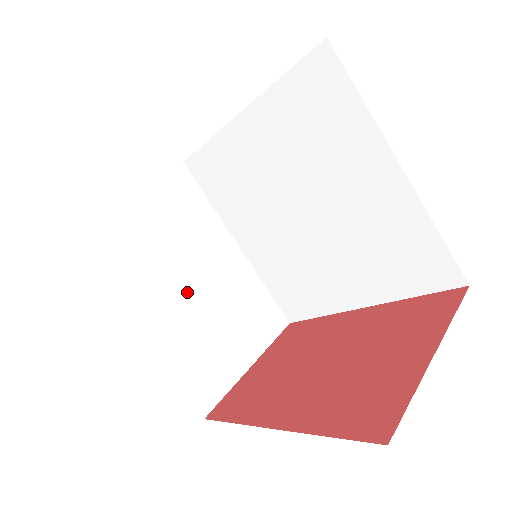
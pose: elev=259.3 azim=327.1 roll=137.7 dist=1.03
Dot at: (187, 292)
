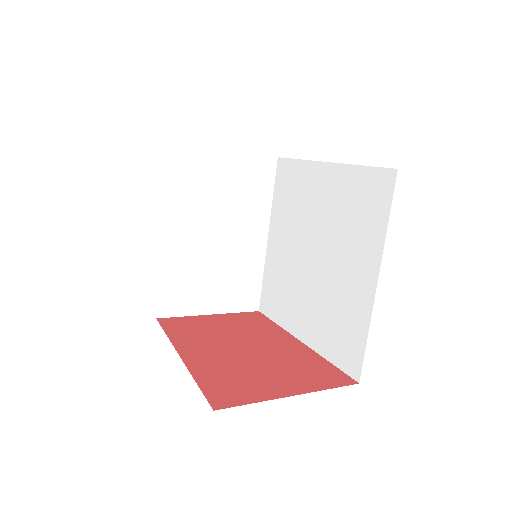
Dot at: (209, 239)
